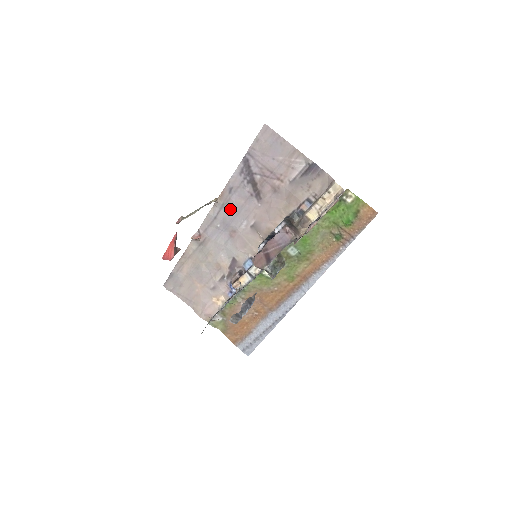
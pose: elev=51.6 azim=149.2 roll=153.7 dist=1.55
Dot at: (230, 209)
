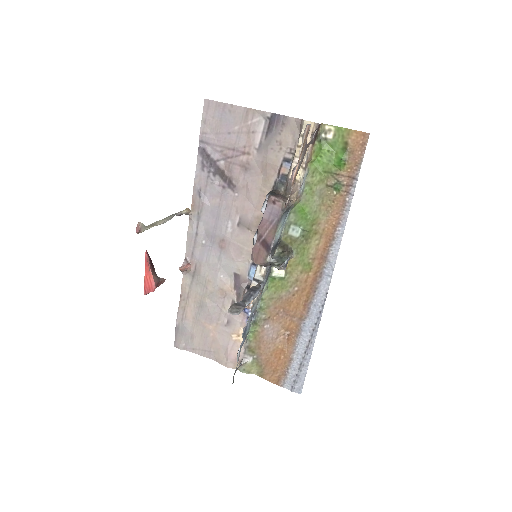
Dot at: (208, 216)
